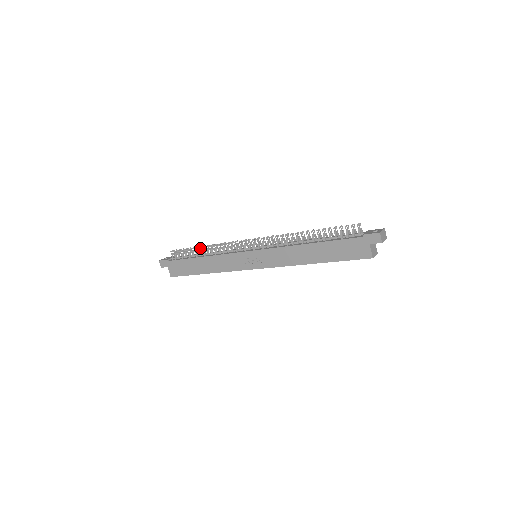
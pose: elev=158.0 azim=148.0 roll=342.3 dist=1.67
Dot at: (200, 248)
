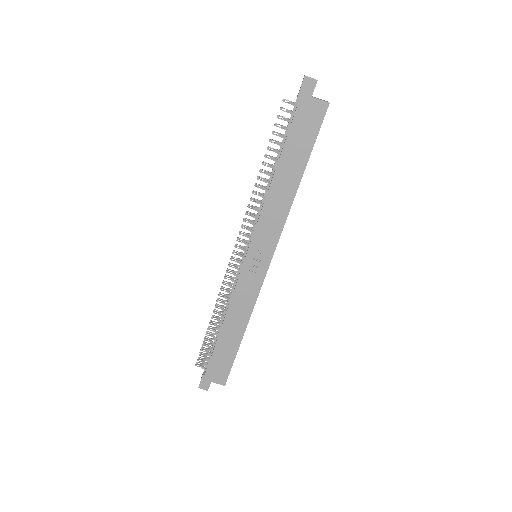
Dot at: occluded
